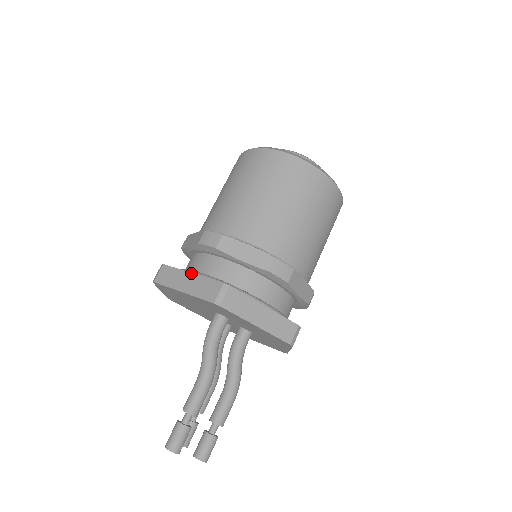
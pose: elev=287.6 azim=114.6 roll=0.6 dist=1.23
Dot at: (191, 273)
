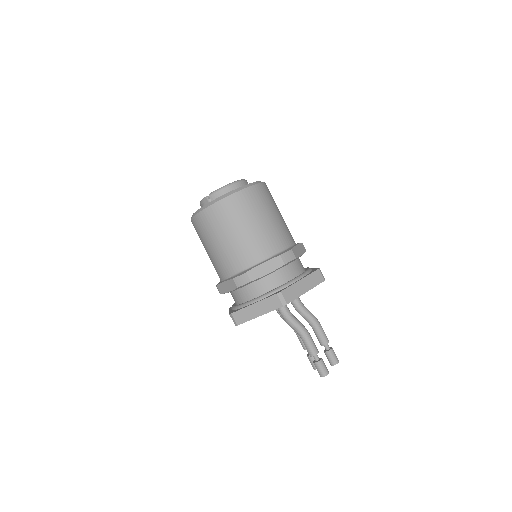
Dot at: (253, 304)
